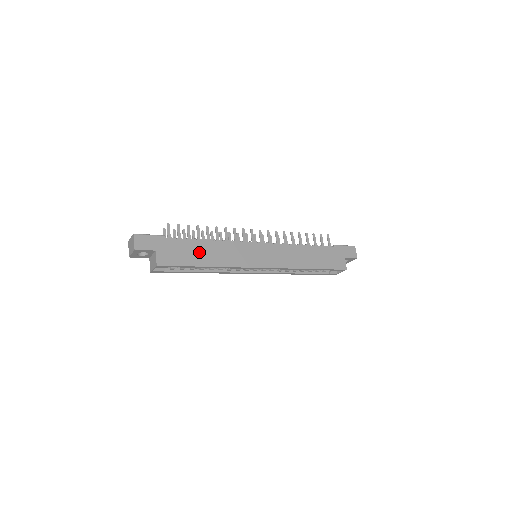
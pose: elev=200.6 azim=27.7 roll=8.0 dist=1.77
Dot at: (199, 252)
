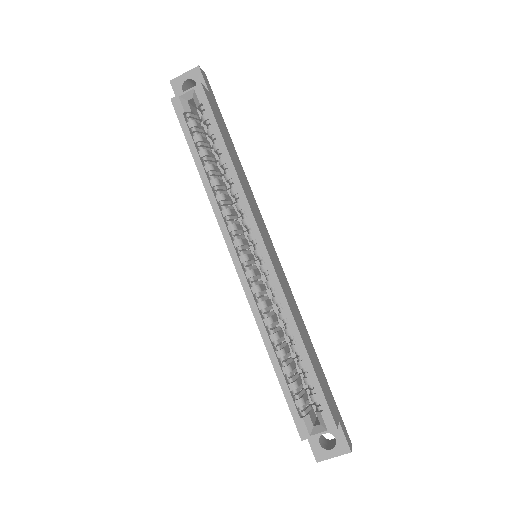
Dot at: (232, 150)
